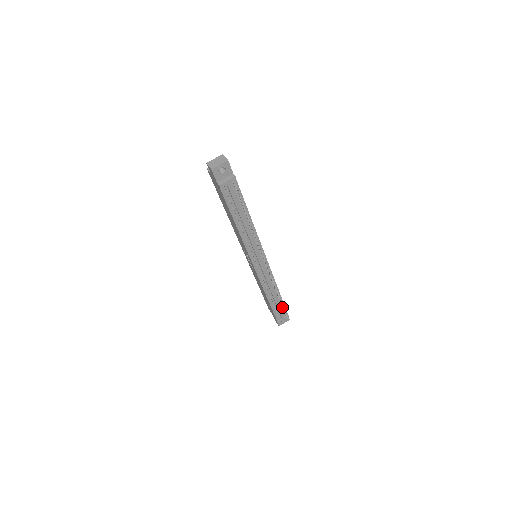
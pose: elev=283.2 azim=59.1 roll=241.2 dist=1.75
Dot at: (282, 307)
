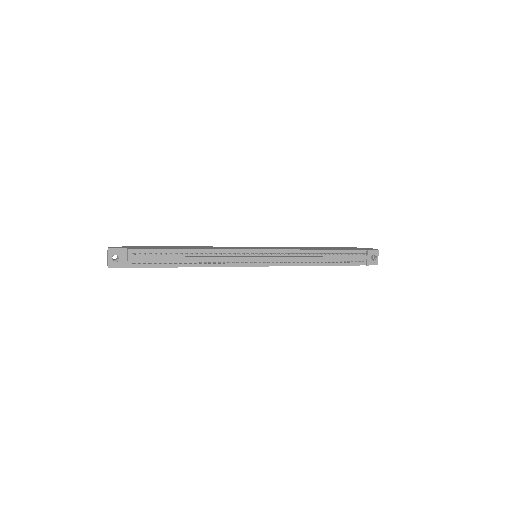
Dot at: (346, 254)
